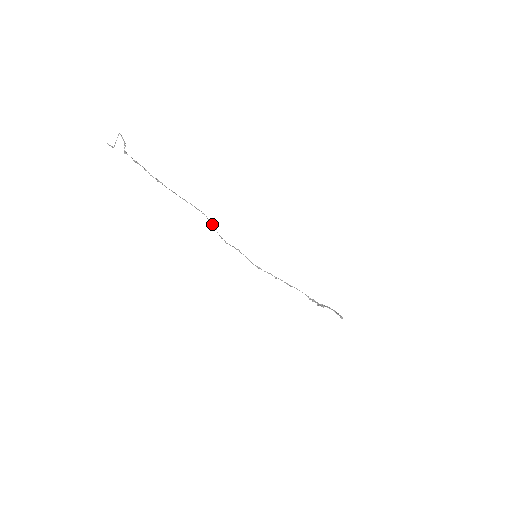
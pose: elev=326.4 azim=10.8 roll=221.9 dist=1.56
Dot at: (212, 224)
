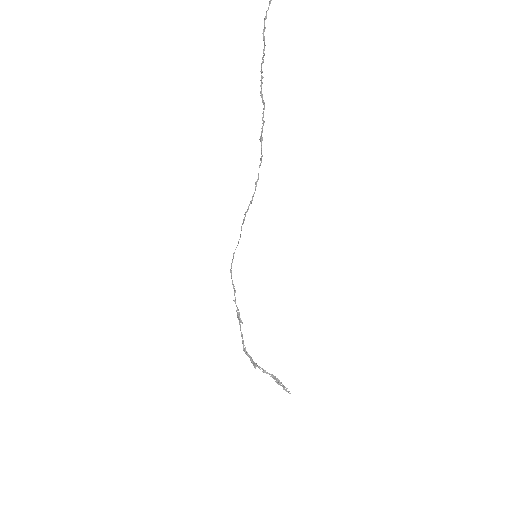
Dot at: (258, 174)
